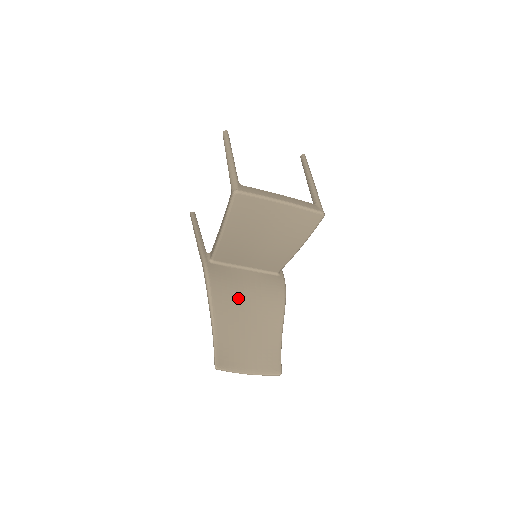
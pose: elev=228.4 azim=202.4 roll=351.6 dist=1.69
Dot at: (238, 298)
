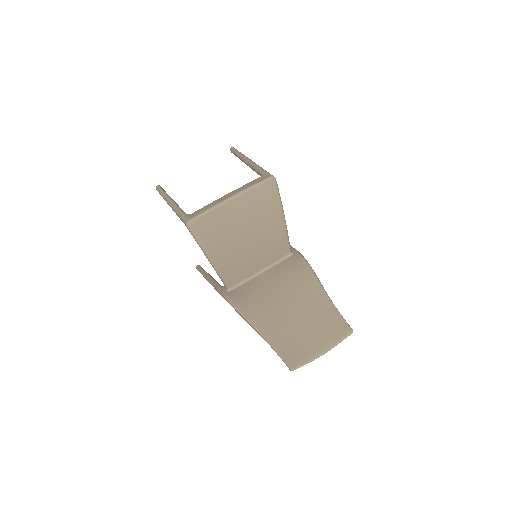
Dot at: (270, 300)
